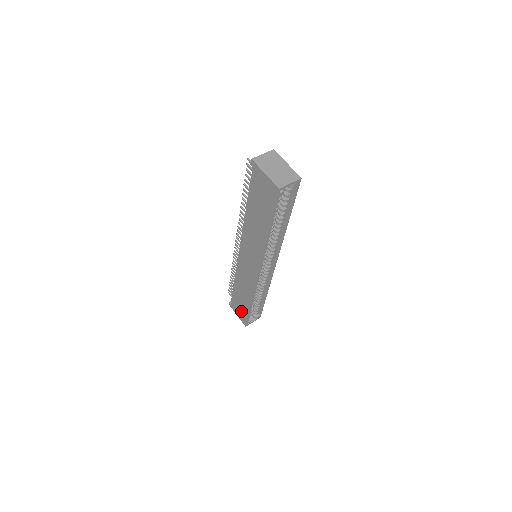
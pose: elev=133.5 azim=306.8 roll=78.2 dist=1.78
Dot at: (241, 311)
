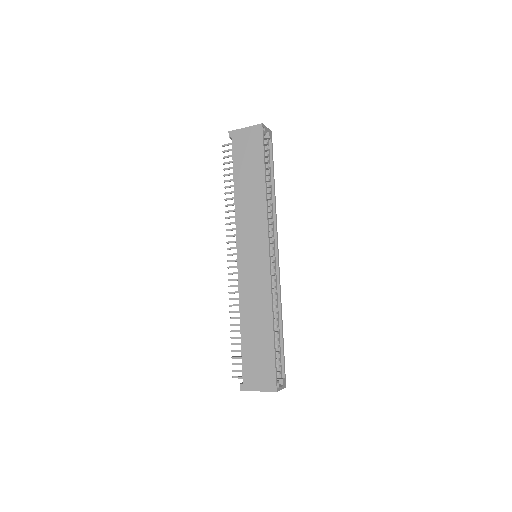
Dot at: (262, 368)
